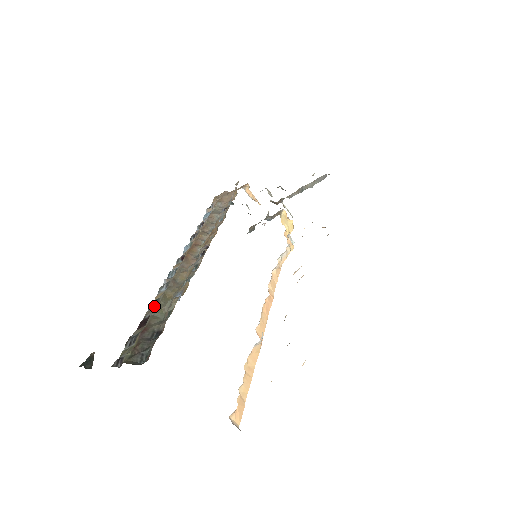
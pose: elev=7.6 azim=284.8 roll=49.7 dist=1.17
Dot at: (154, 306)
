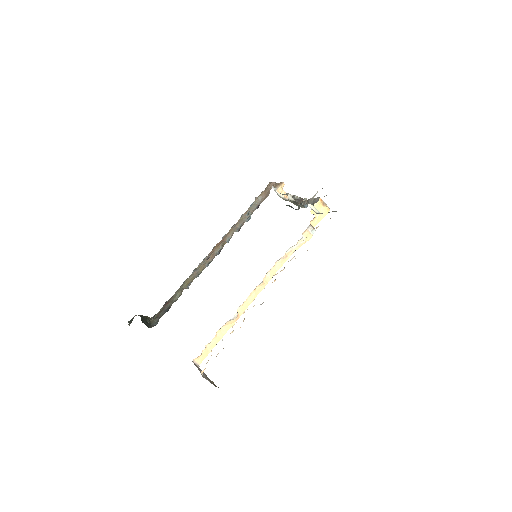
Dot at: occluded
